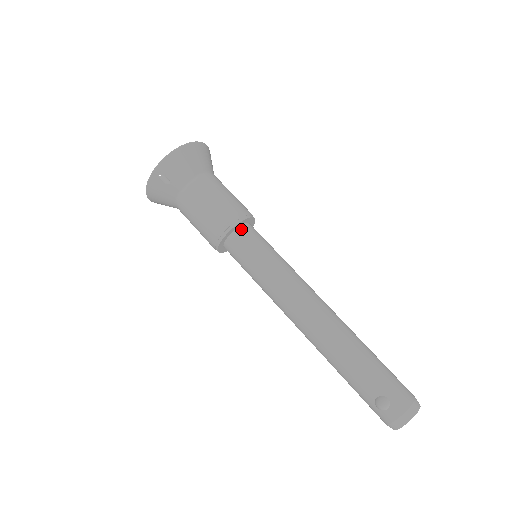
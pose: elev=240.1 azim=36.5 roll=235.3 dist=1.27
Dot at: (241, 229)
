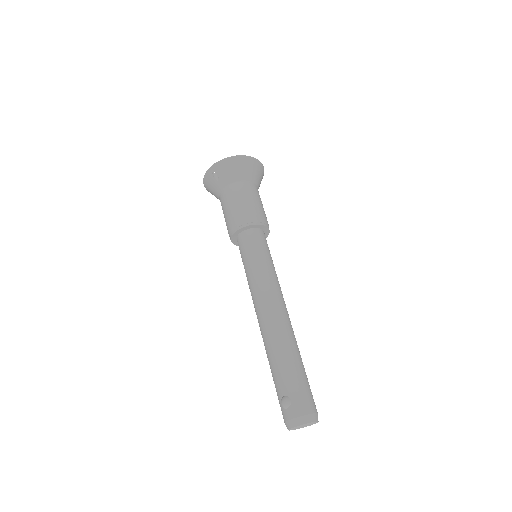
Dot at: (251, 231)
